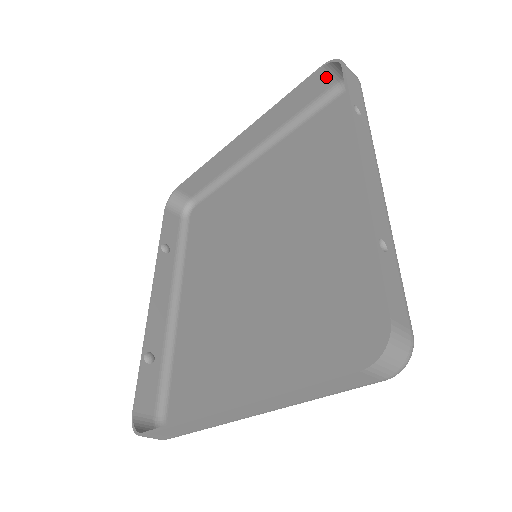
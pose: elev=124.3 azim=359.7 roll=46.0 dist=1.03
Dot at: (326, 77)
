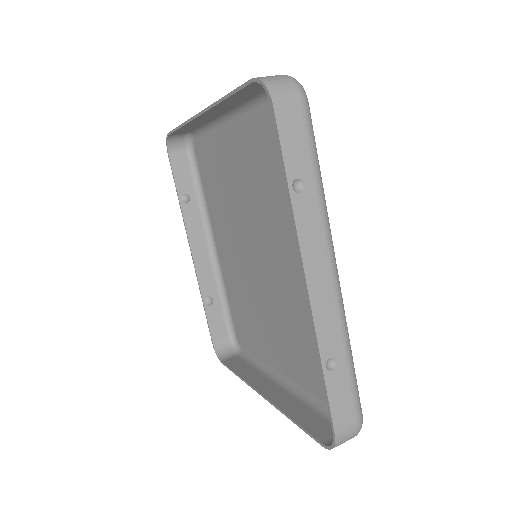
Dot at: occluded
